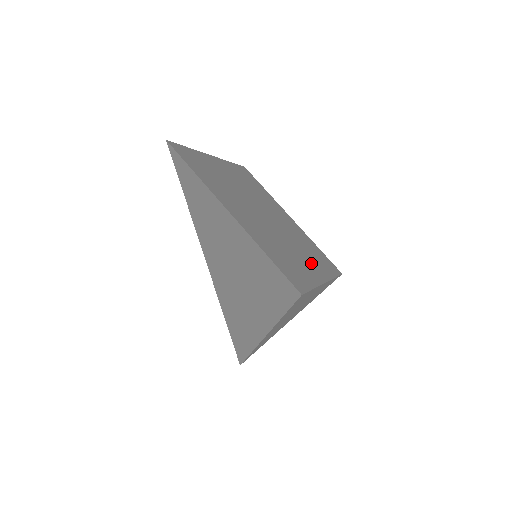
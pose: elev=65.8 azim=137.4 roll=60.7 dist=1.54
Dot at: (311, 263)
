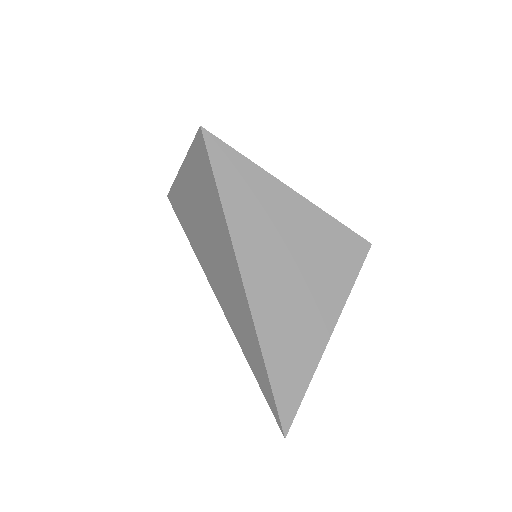
Dot at: occluded
